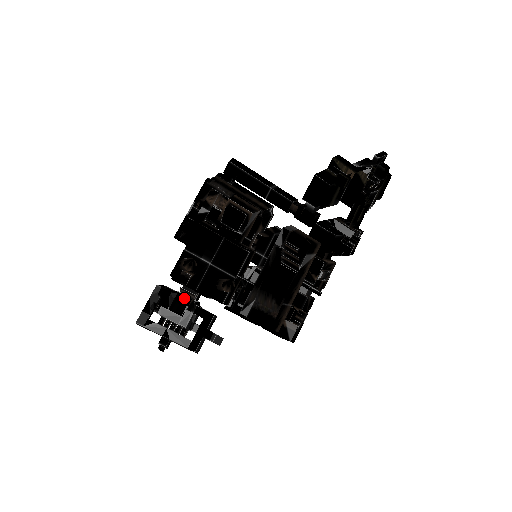
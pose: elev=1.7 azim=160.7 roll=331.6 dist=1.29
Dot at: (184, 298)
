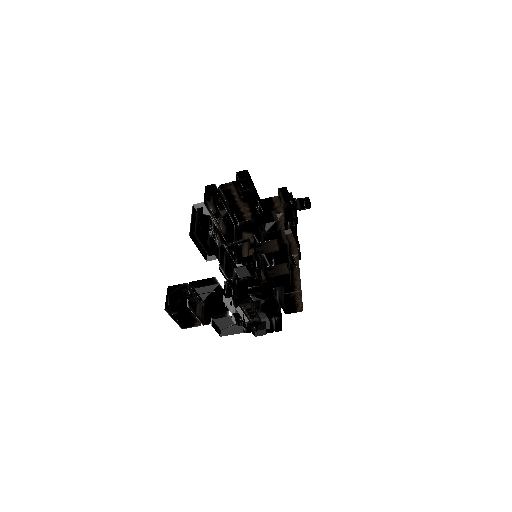
Dot at: (230, 289)
